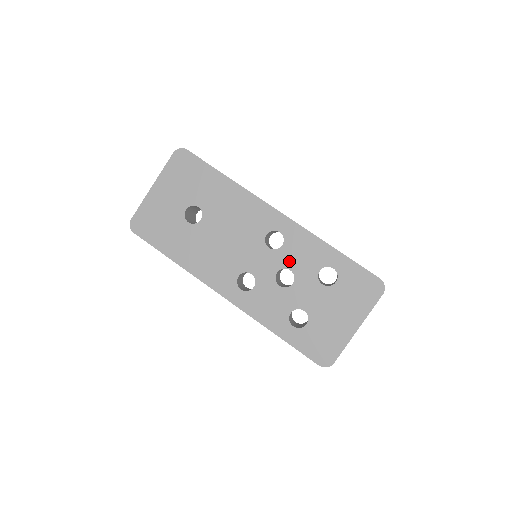
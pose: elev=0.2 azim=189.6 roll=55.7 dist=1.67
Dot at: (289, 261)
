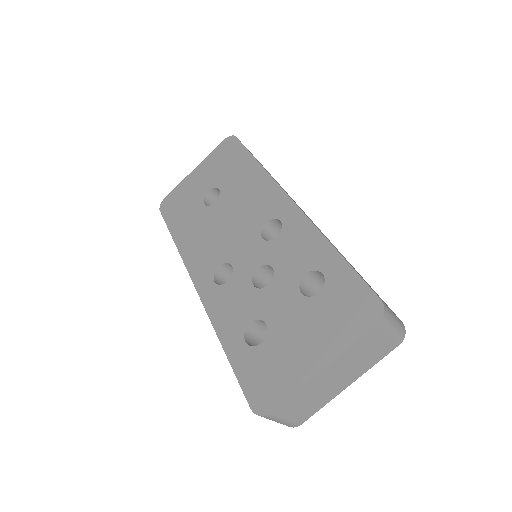
Dot at: (276, 256)
